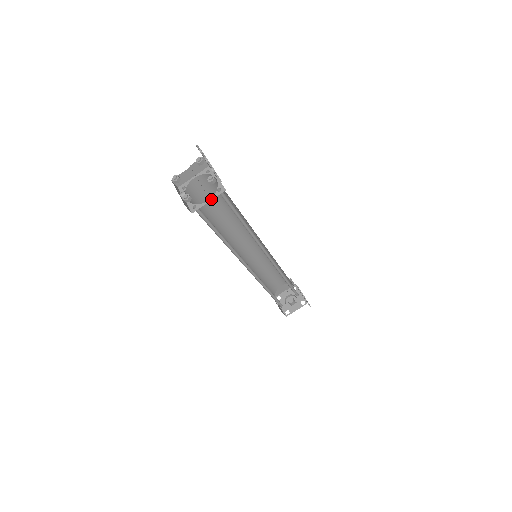
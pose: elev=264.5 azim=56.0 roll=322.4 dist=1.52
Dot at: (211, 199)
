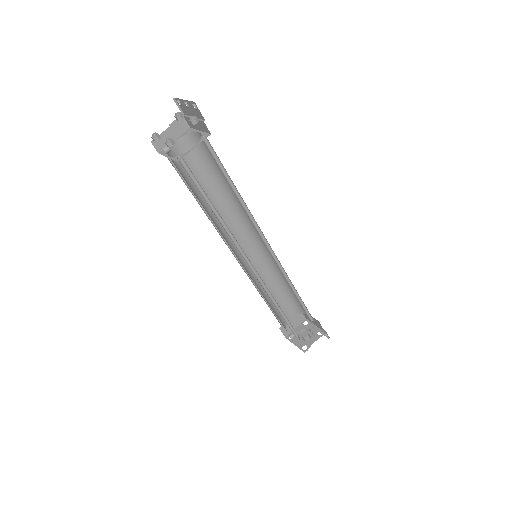
Dot at: (196, 145)
